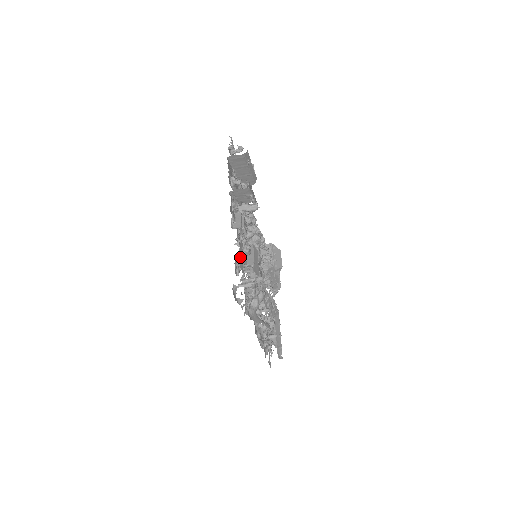
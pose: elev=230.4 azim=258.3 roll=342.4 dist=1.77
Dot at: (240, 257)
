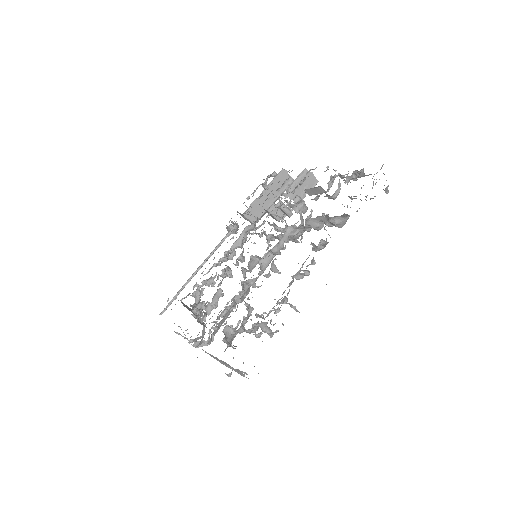
Dot at: occluded
